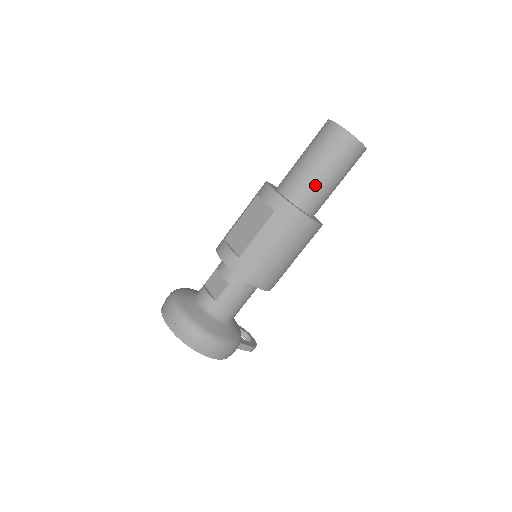
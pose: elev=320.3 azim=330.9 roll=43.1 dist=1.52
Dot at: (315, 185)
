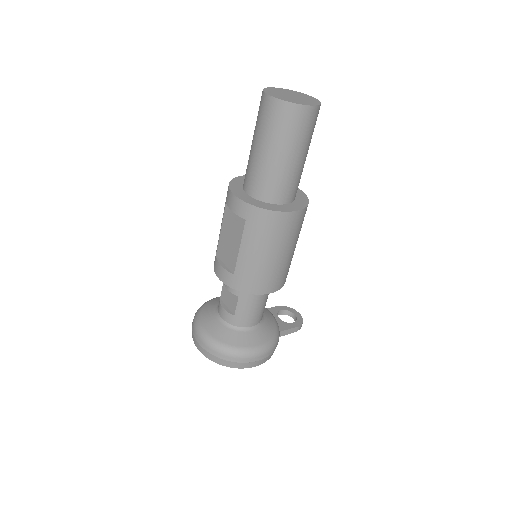
Dot at: (277, 174)
